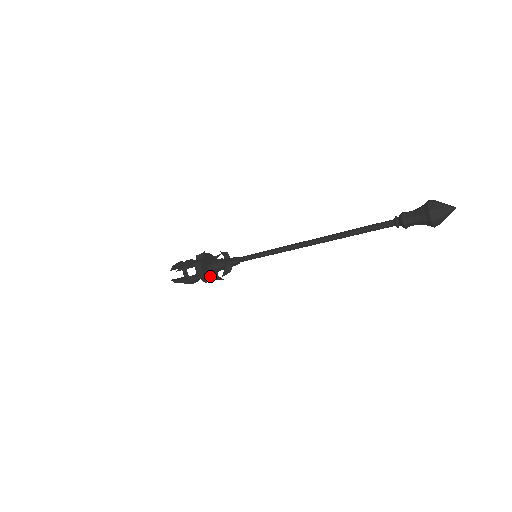
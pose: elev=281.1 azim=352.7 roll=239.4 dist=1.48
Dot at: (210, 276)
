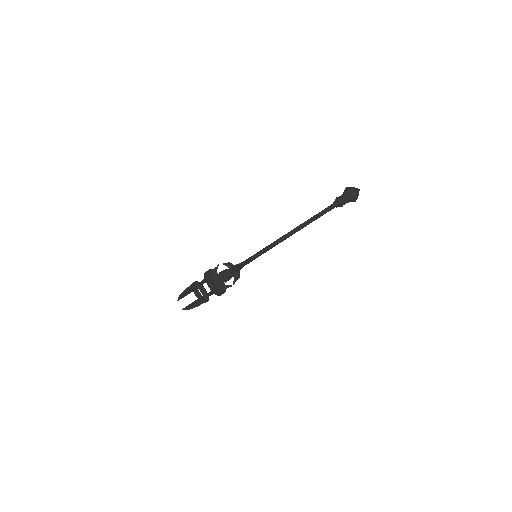
Dot at: occluded
